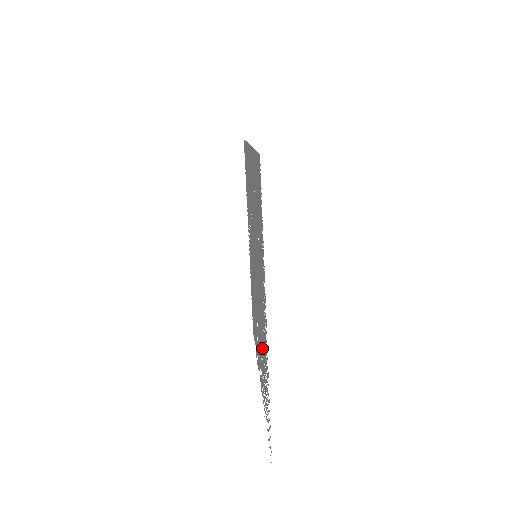
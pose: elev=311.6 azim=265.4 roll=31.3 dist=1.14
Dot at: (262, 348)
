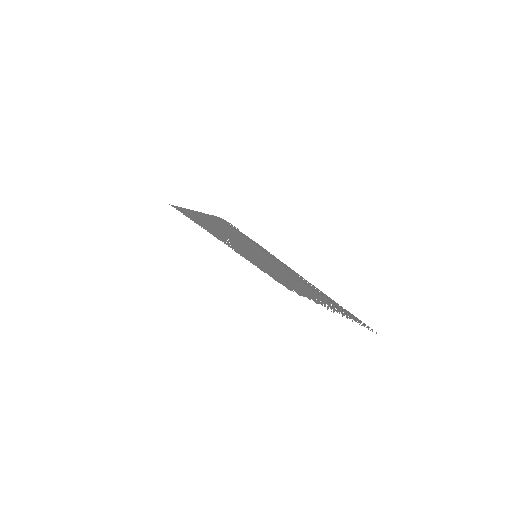
Dot at: occluded
